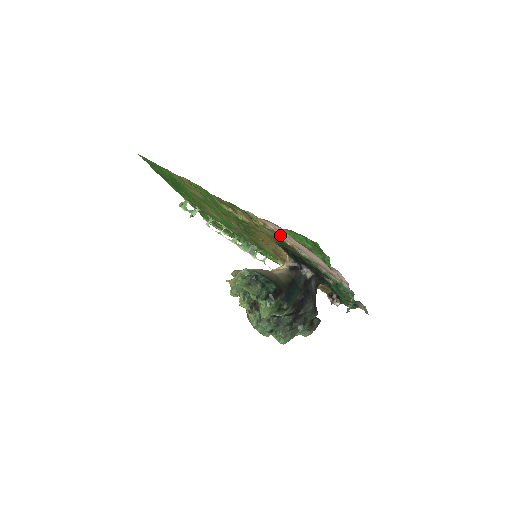
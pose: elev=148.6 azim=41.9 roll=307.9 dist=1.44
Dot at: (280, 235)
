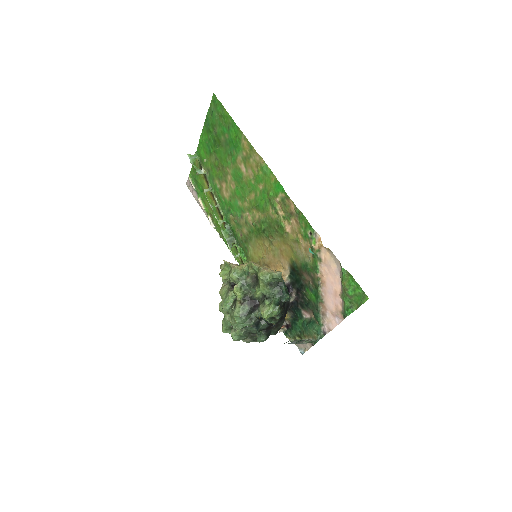
Dot at: (320, 265)
